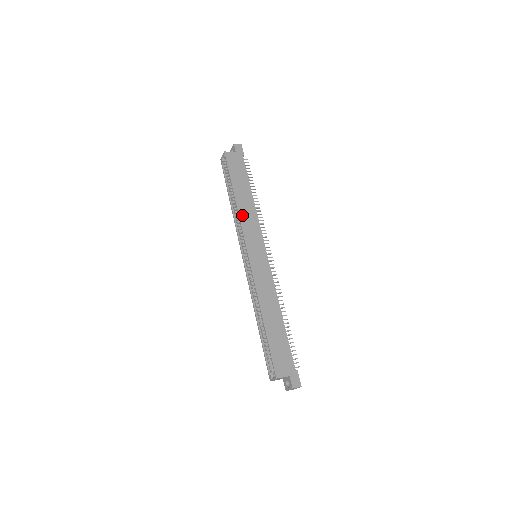
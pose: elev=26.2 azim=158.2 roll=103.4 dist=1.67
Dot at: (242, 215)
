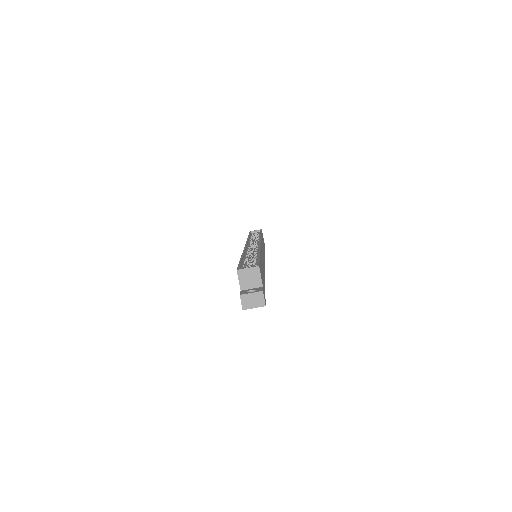
Dot at: occluded
